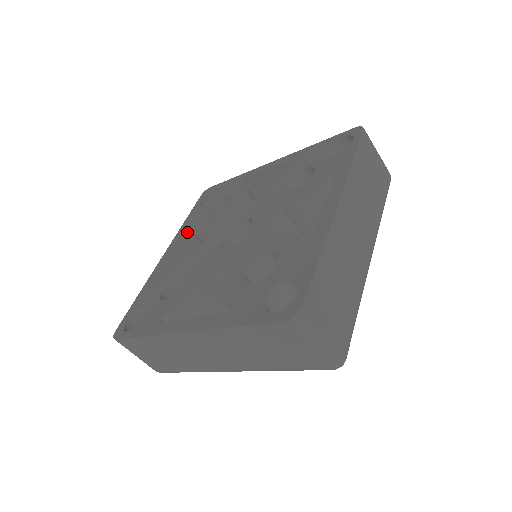
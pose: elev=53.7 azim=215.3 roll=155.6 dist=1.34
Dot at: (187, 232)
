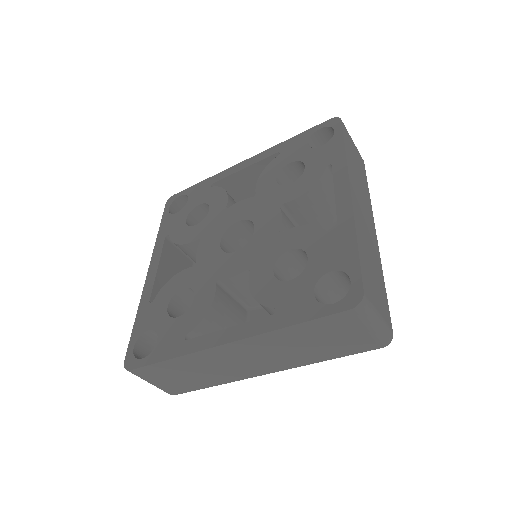
Dot at: (166, 244)
